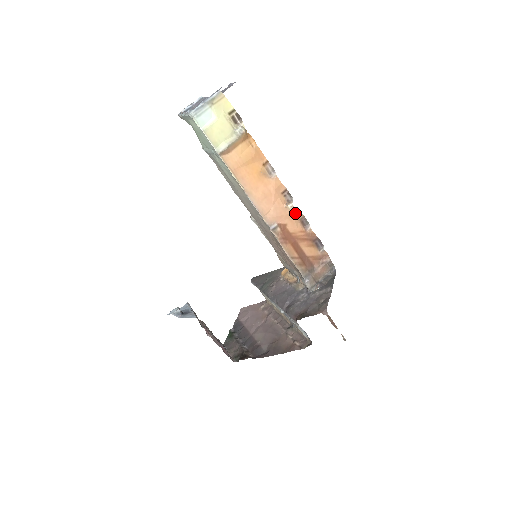
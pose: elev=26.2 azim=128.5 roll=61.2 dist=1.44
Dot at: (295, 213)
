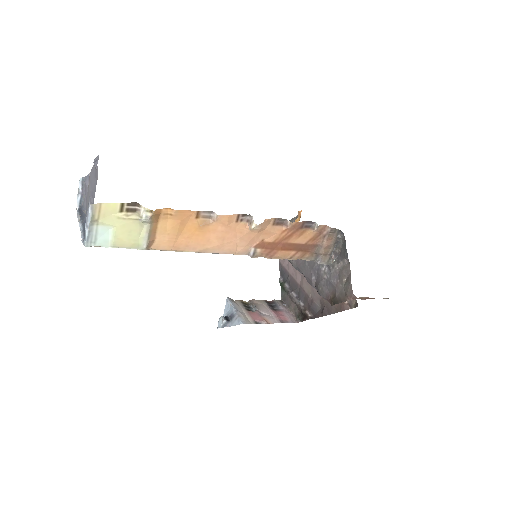
Dot at: (264, 226)
